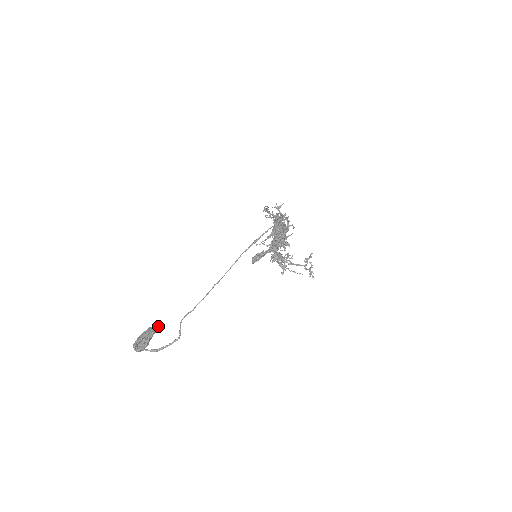
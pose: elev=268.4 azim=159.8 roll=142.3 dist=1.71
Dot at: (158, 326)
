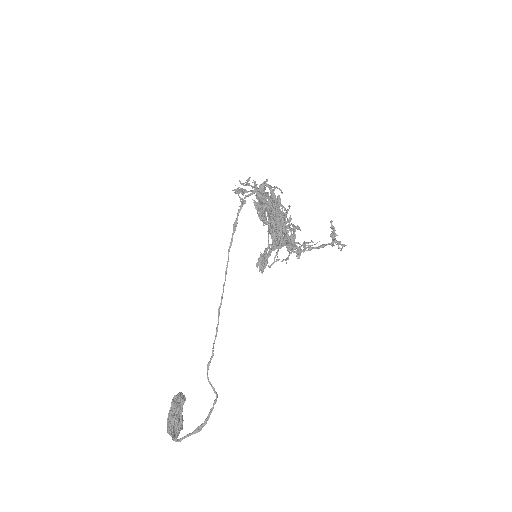
Dot at: (183, 397)
